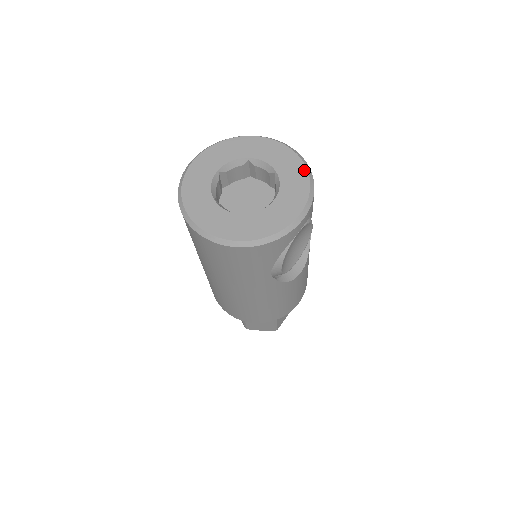
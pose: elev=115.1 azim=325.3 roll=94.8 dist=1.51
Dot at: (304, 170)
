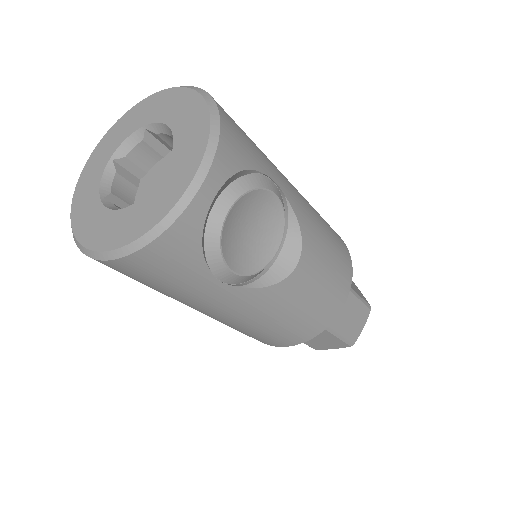
Dot at: (204, 112)
